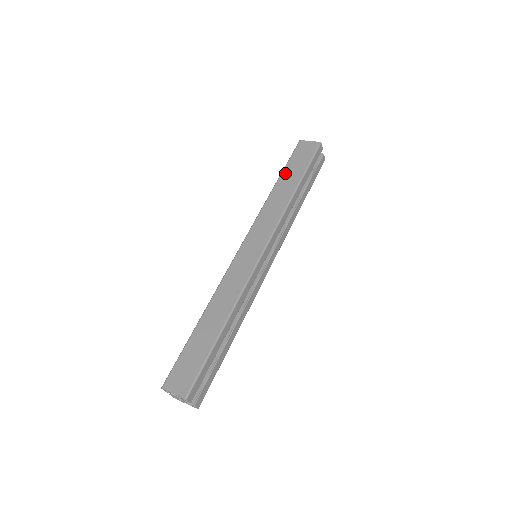
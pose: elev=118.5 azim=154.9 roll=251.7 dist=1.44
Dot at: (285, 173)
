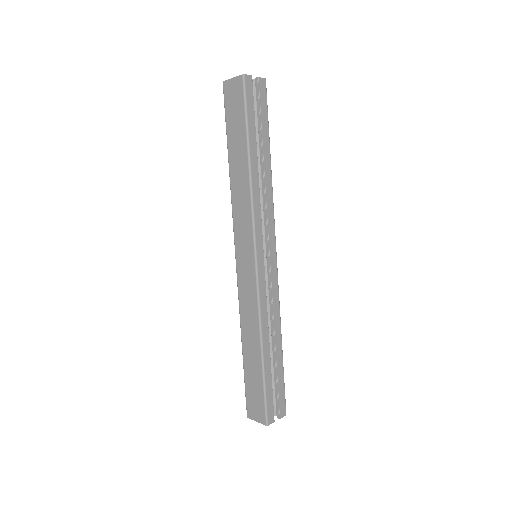
Dot at: (230, 143)
